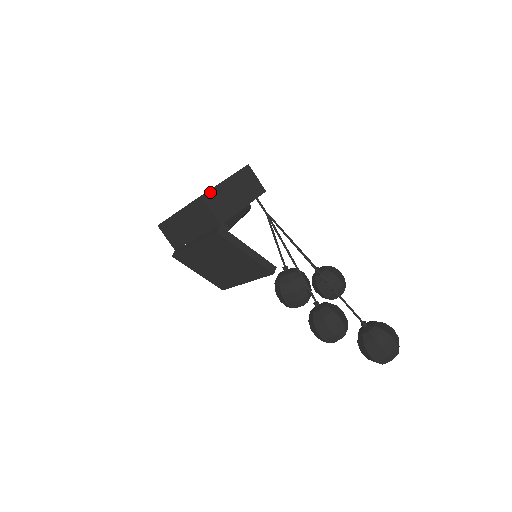
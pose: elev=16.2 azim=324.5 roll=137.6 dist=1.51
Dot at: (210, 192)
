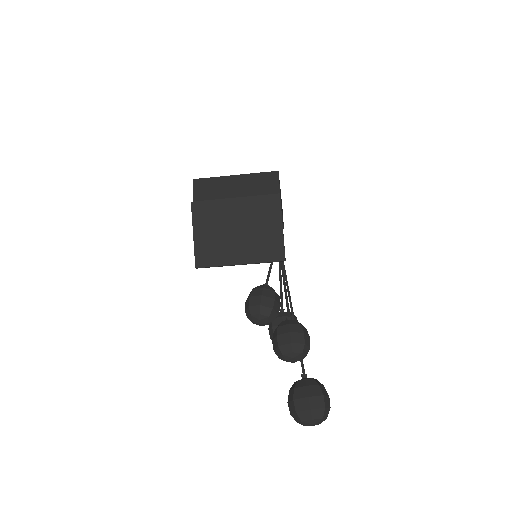
Dot at: occluded
